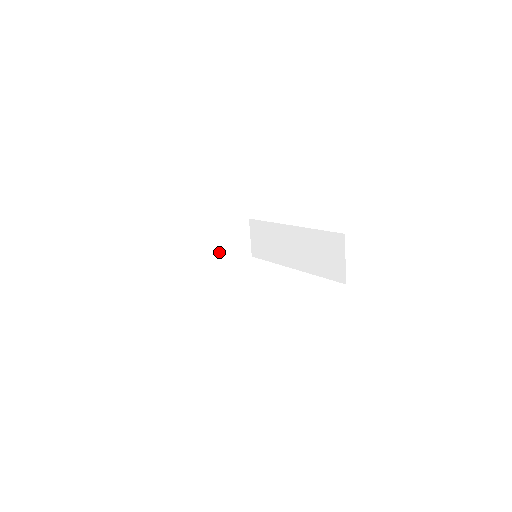
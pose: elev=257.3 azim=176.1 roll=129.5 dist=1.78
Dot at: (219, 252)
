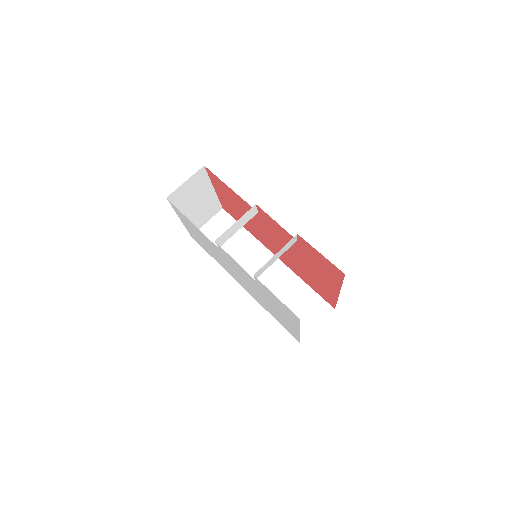
Dot at: (293, 238)
